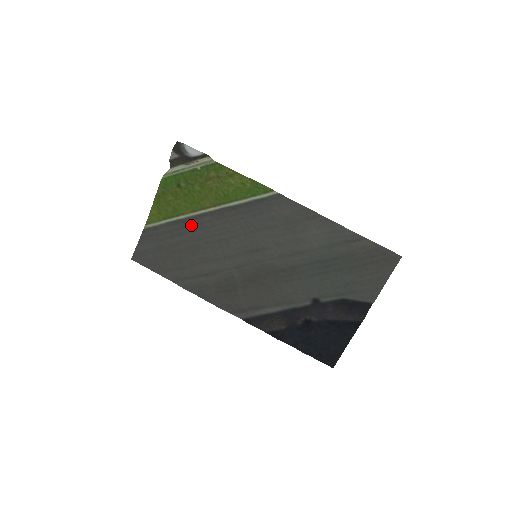
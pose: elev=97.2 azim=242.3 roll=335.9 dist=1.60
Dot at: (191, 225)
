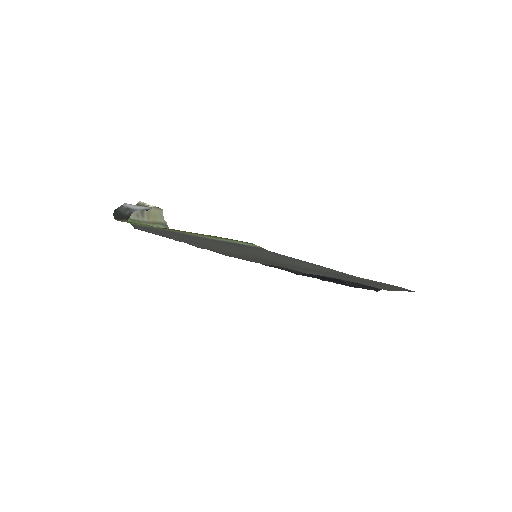
Dot at: (177, 234)
